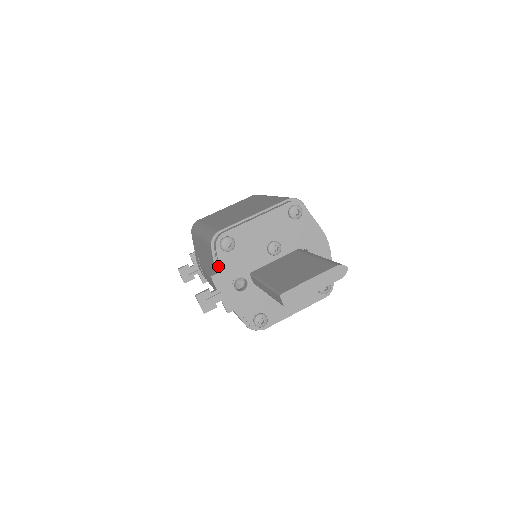
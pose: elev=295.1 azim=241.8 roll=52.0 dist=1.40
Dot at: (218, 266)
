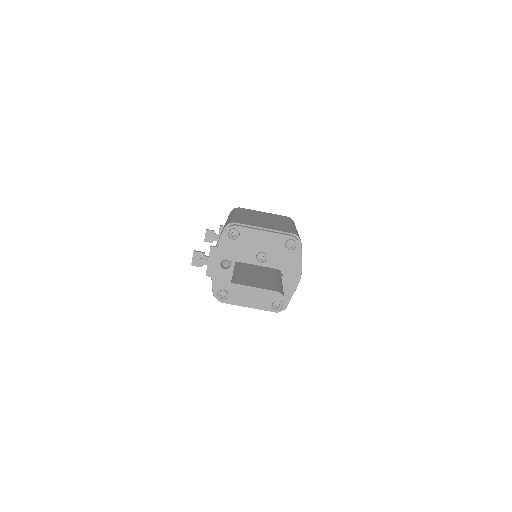
Dot at: (220, 243)
